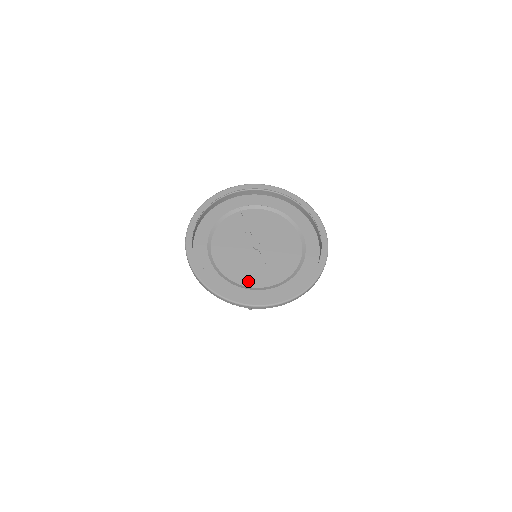
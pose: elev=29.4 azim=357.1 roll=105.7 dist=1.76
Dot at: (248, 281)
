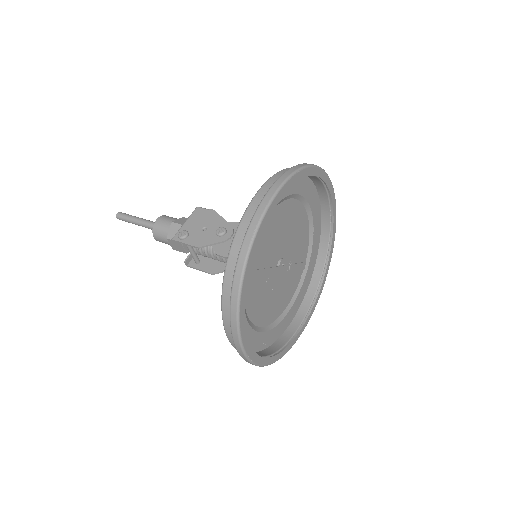
Dot at: (292, 293)
